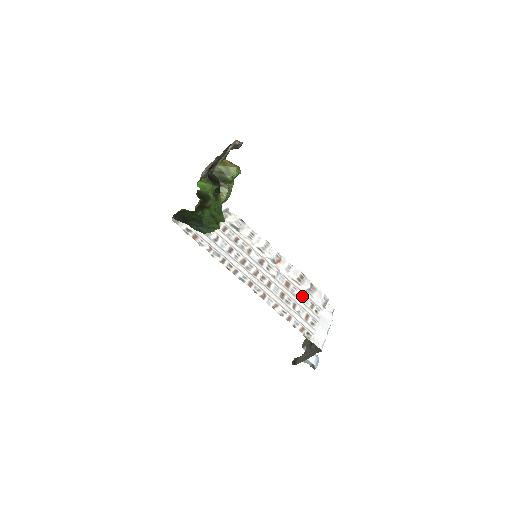
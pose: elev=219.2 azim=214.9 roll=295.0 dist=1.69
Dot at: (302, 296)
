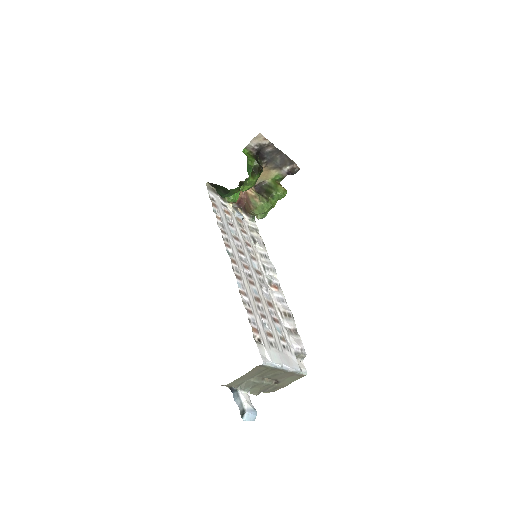
Dot at: (278, 324)
